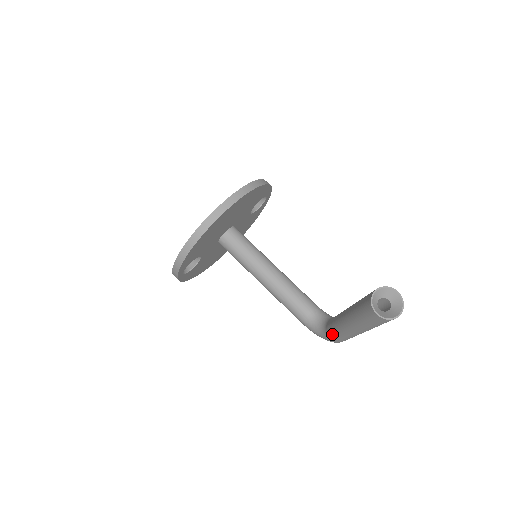
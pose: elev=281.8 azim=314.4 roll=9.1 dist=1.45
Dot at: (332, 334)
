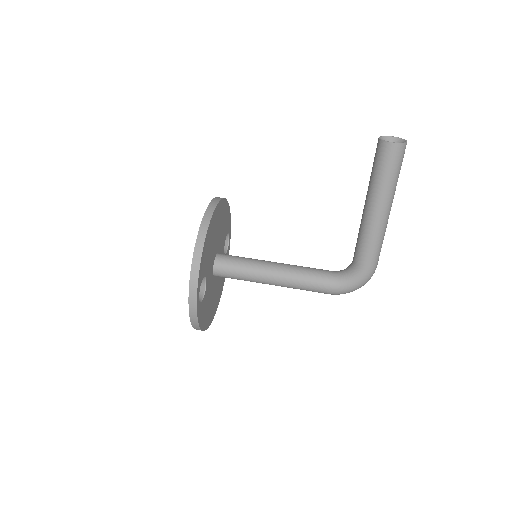
Dot at: (365, 255)
